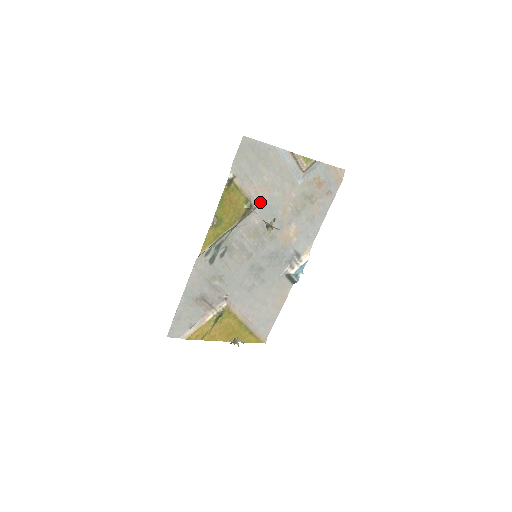
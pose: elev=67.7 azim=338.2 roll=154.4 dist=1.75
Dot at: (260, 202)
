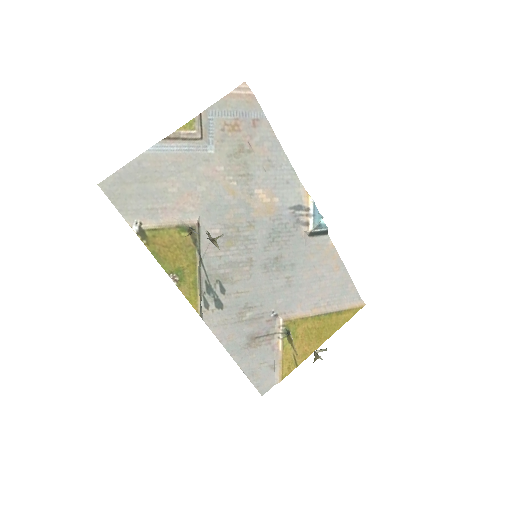
Dot at: (196, 213)
